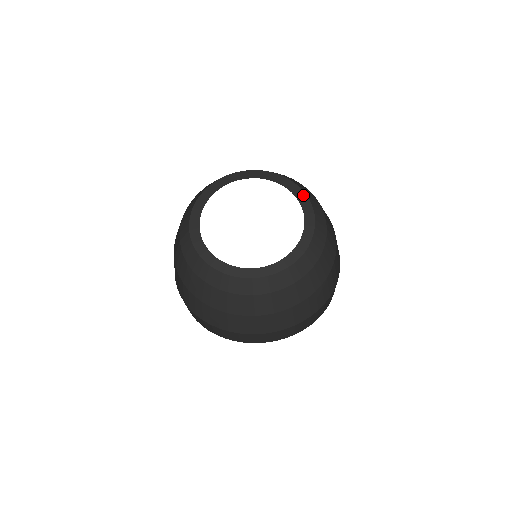
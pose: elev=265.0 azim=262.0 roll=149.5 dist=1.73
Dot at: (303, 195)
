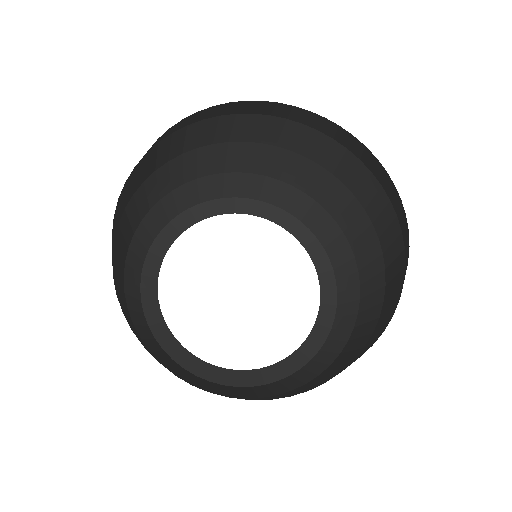
Dot at: (299, 226)
